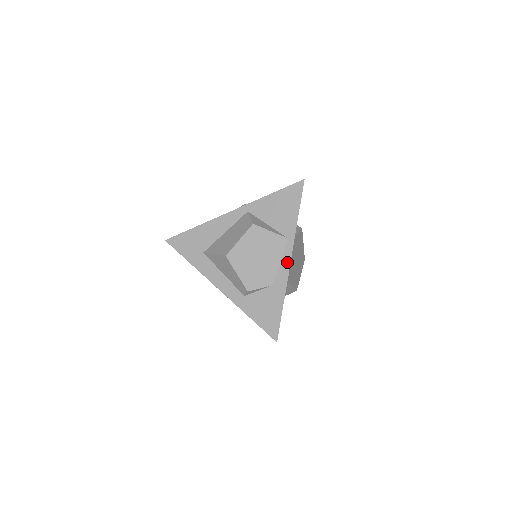
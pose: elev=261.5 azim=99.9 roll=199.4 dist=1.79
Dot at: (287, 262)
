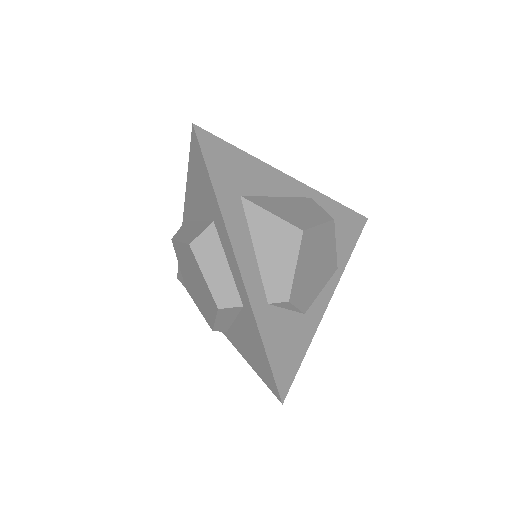
Dot at: (328, 296)
